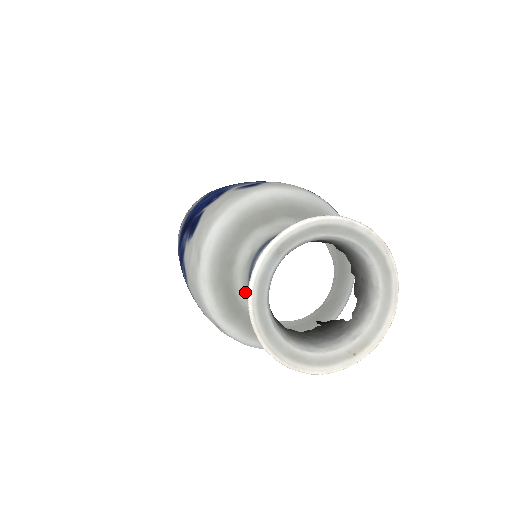
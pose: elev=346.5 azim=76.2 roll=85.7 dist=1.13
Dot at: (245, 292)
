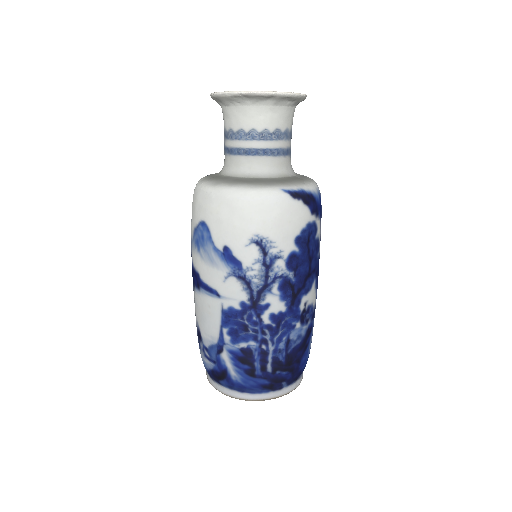
Dot at: (224, 166)
